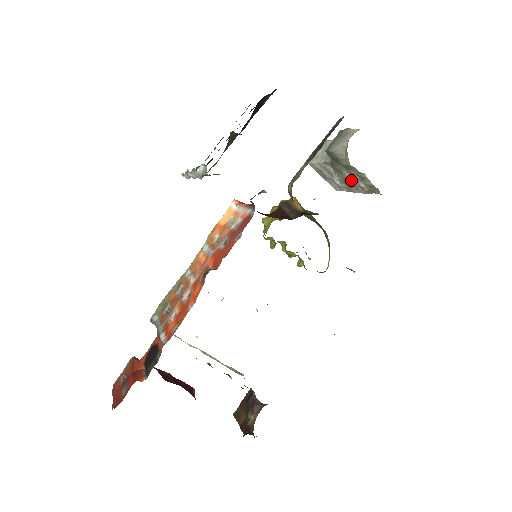
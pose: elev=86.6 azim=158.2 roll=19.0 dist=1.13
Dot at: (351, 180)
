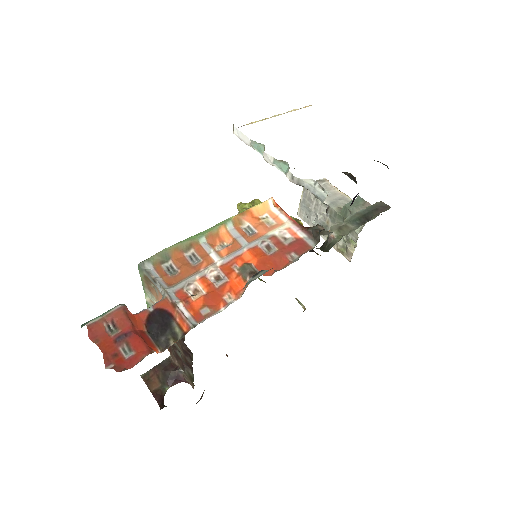
Dot at: occluded
